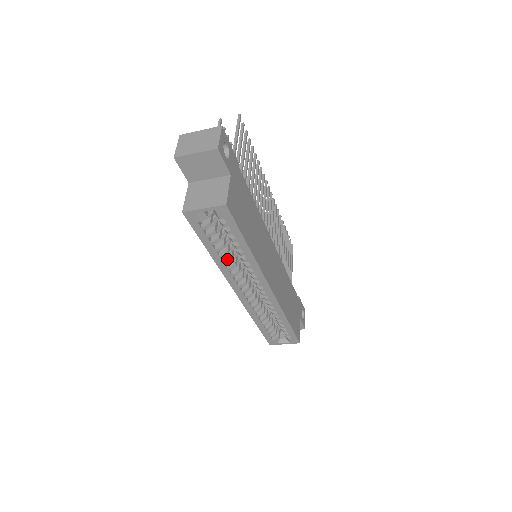
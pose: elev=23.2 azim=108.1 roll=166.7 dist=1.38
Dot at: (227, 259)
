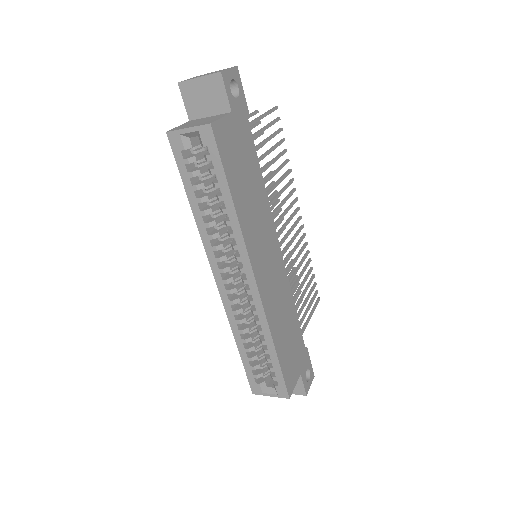
Dot at: (210, 221)
